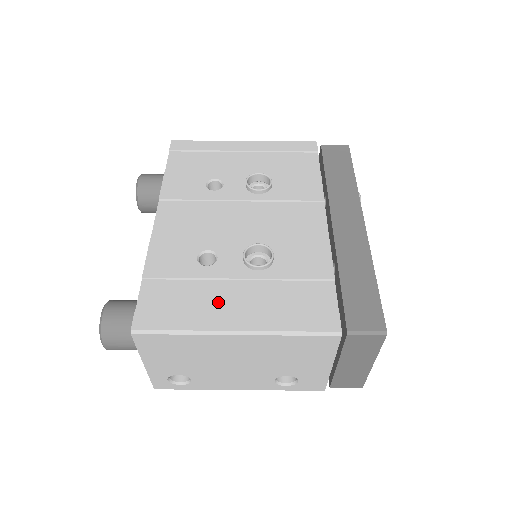
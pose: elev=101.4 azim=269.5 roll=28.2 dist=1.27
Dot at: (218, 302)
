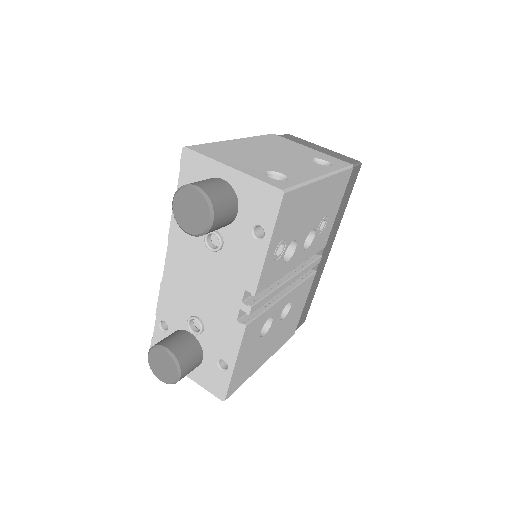
Dot at: occluded
